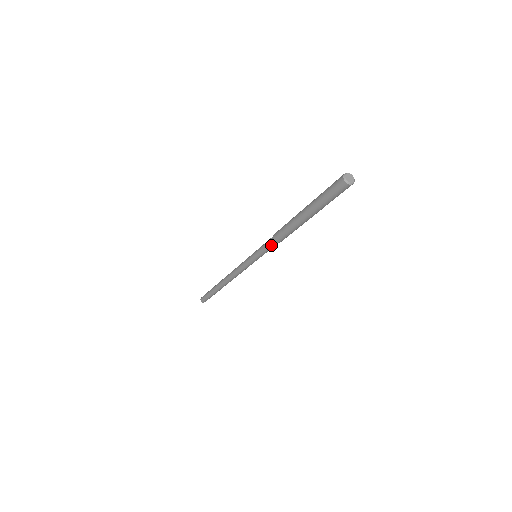
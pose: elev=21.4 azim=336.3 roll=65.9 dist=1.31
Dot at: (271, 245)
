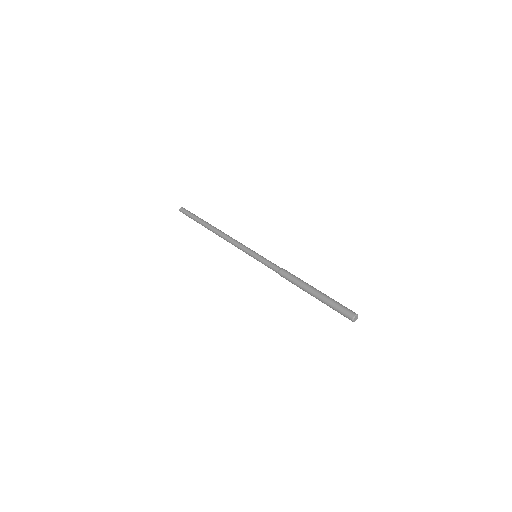
Dot at: occluded
